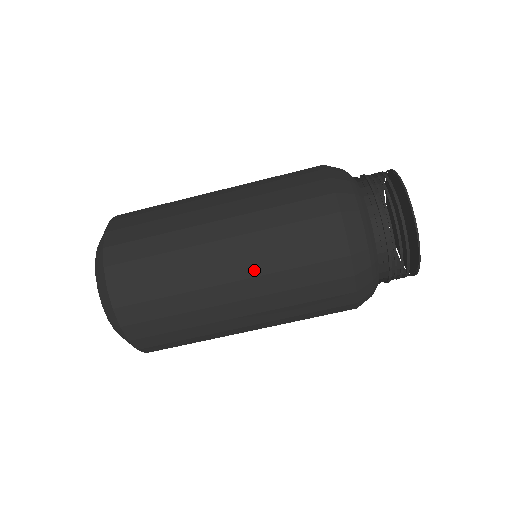
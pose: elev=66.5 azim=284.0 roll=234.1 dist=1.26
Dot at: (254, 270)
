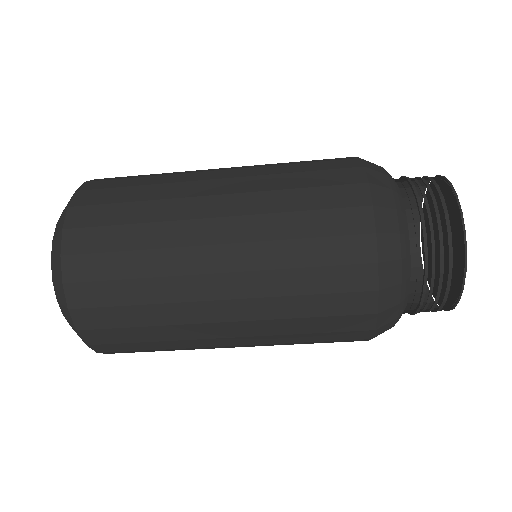
Dot at: (249, 233)
